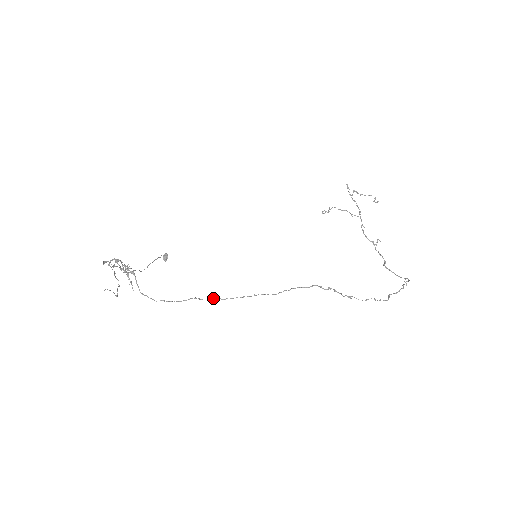
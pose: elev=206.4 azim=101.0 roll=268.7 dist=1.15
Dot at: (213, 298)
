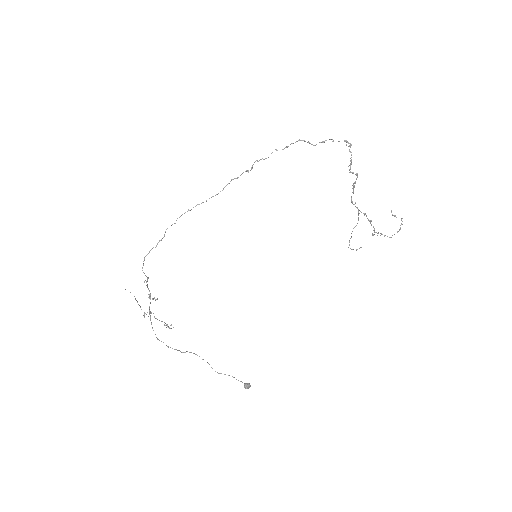
Dot at: occluded
